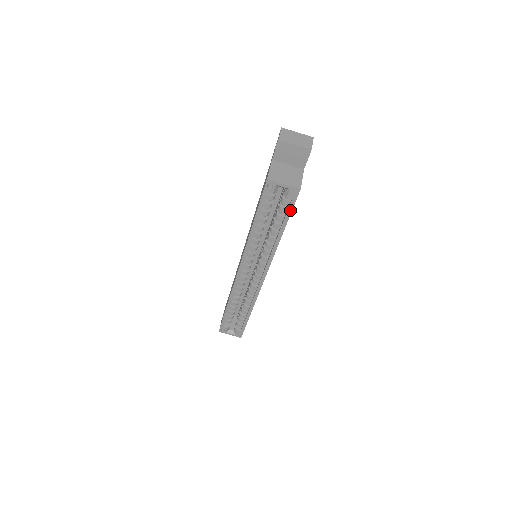
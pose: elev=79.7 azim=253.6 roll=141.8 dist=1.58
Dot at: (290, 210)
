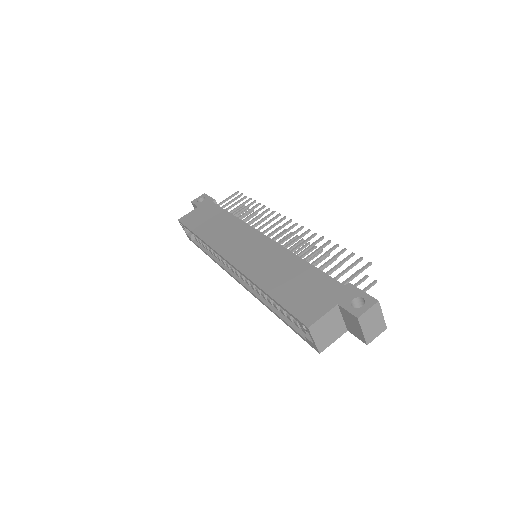
Dot at: (299, 335)
